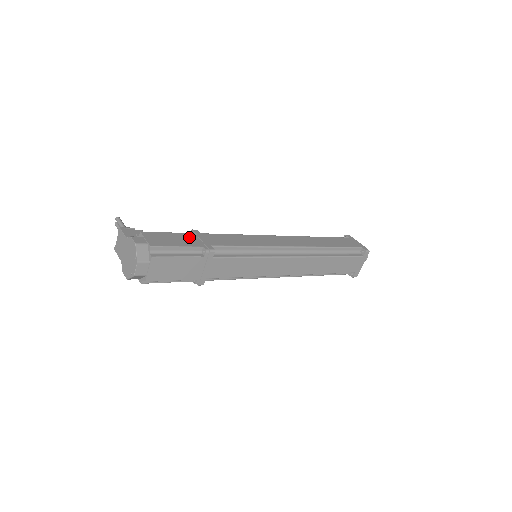
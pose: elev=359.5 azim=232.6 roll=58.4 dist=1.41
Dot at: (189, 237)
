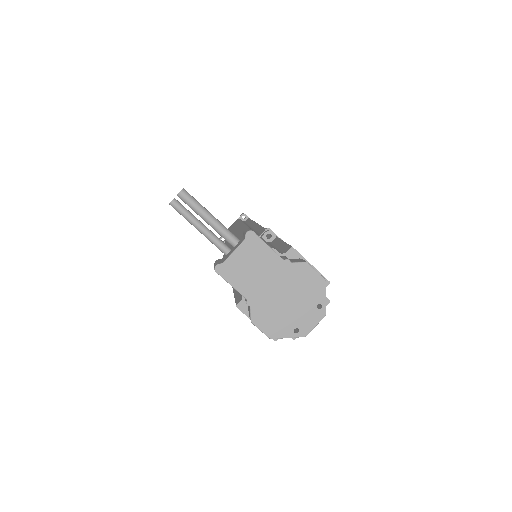
Dot at: occluded
